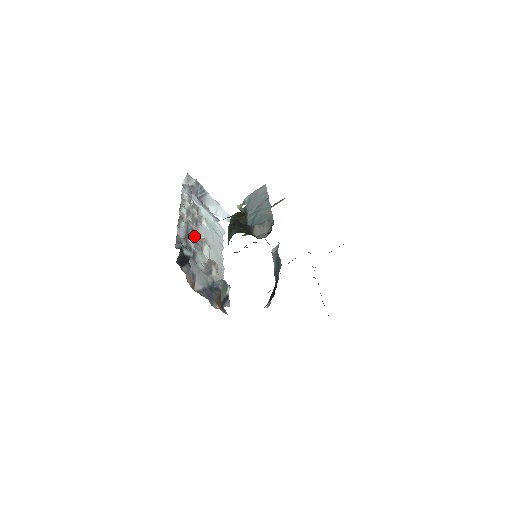
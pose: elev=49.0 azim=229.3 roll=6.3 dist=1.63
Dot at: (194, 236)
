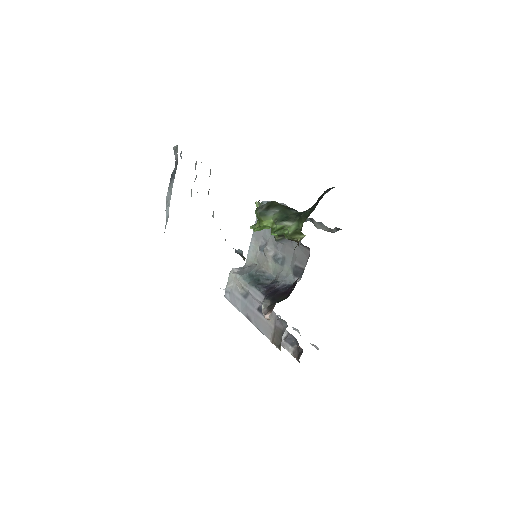
Dot at: occluded
